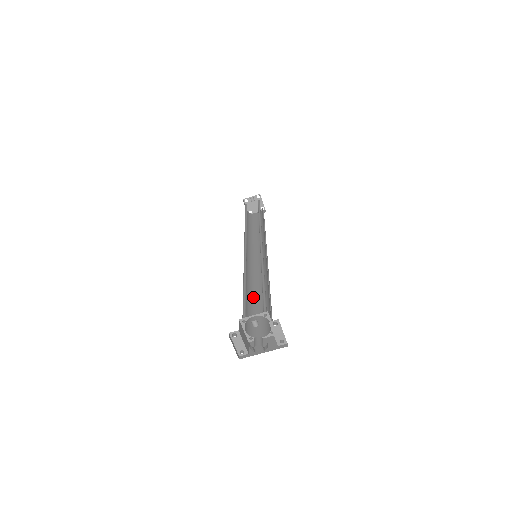
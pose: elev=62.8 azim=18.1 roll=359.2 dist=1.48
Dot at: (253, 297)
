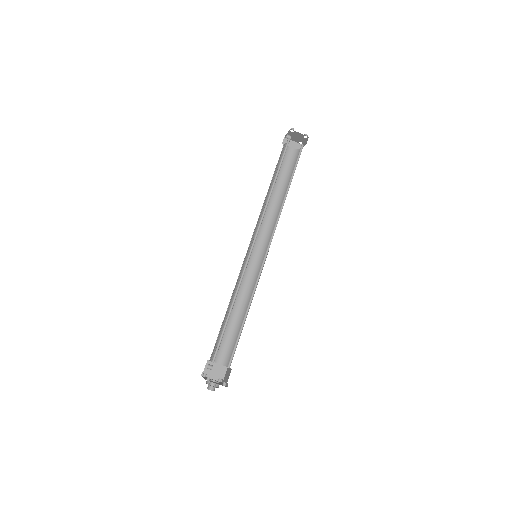
Dot at: (243, 313)
